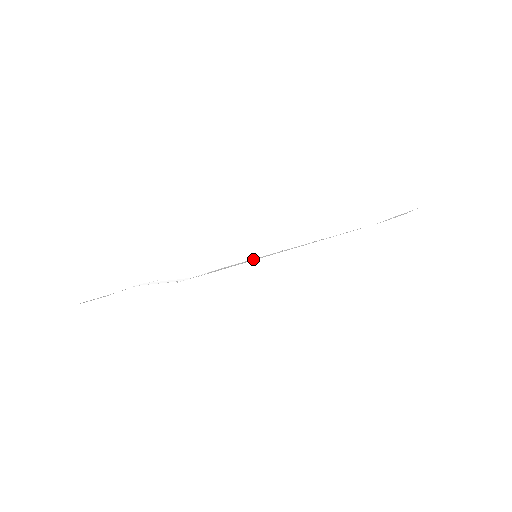
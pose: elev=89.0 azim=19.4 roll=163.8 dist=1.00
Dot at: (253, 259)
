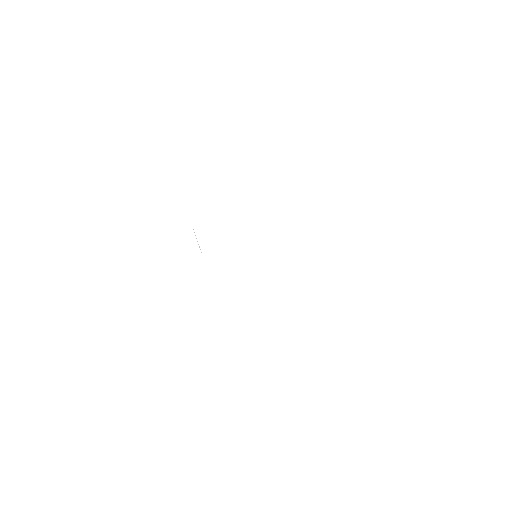
Dot at: occluded
